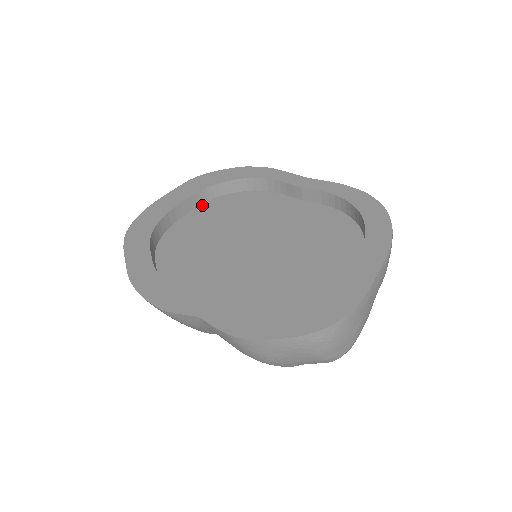
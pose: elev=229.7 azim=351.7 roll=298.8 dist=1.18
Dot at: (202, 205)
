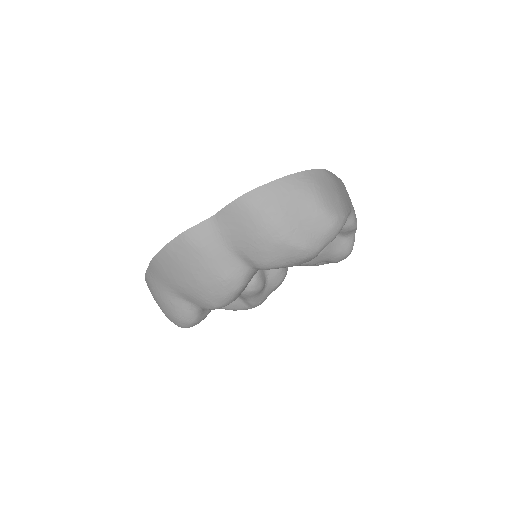
Dot at: occluded
